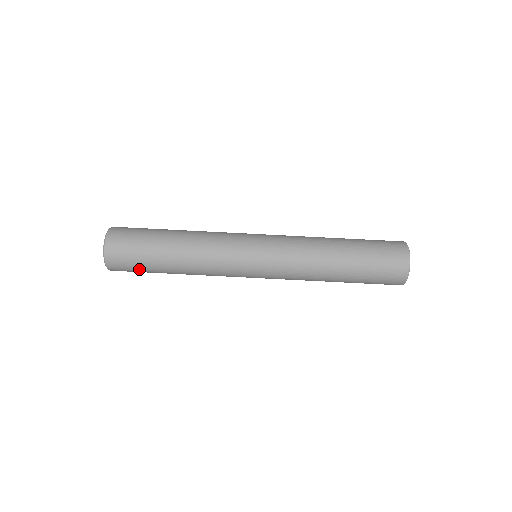
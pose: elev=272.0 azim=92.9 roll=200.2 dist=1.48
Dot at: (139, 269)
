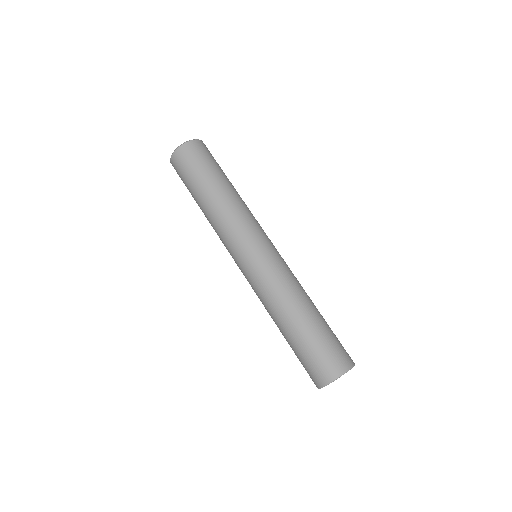
Dot at: occluded
